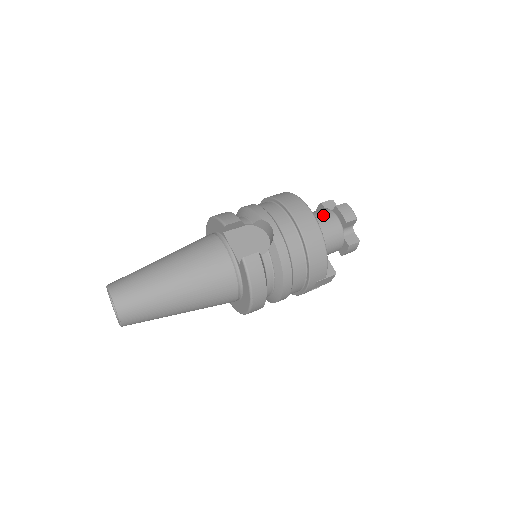
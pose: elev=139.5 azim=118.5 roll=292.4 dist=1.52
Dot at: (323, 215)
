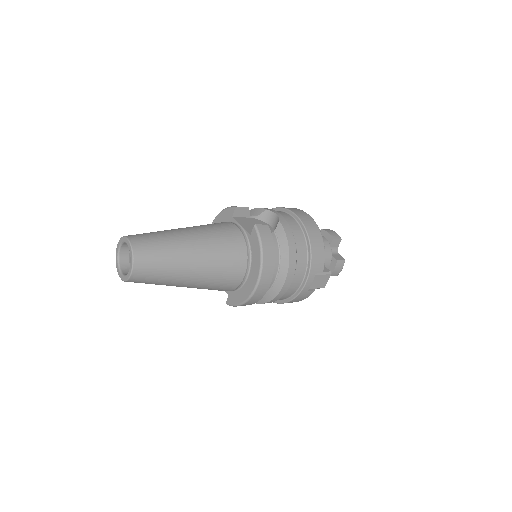
Dot at: occluded
